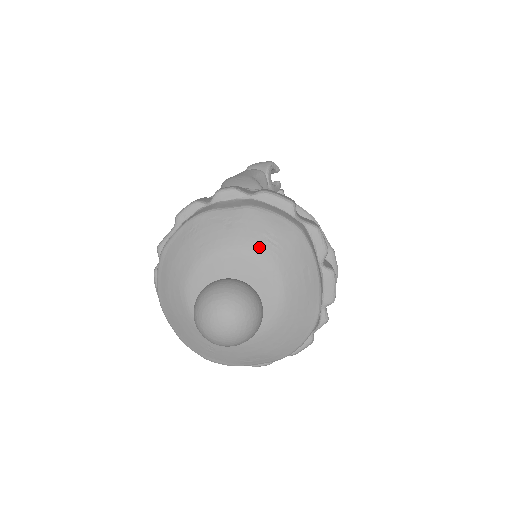
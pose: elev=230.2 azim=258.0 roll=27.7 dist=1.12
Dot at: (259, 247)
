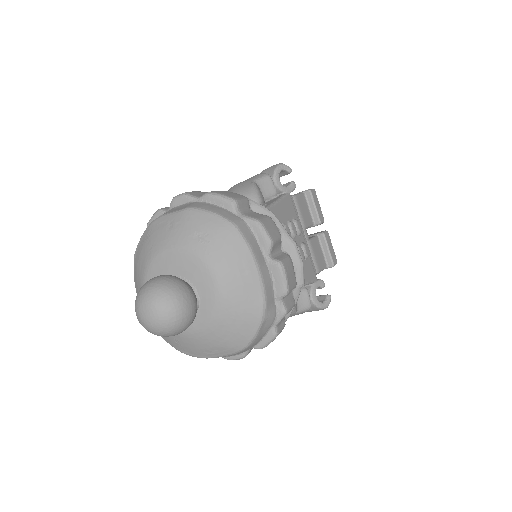
Dot at: (192, 244)
